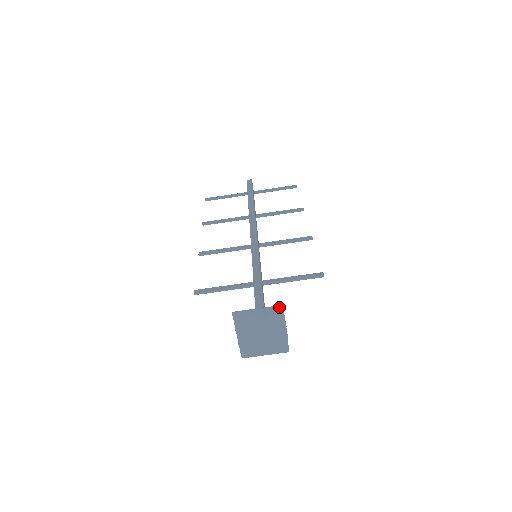
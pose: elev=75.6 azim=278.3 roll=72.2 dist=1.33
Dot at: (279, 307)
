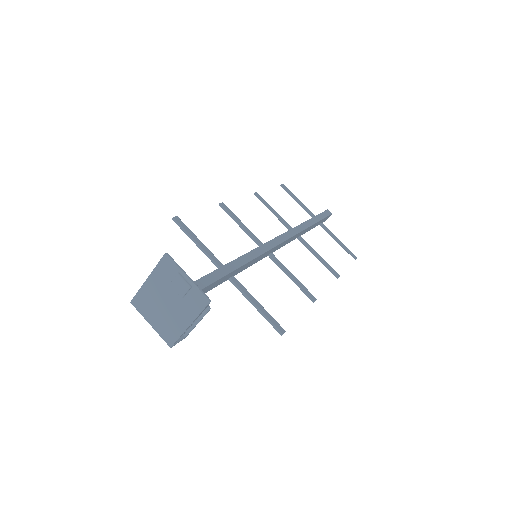
Dot at: (206, 298)
